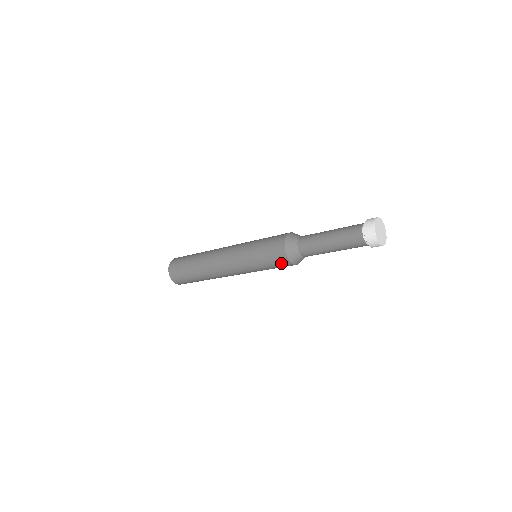
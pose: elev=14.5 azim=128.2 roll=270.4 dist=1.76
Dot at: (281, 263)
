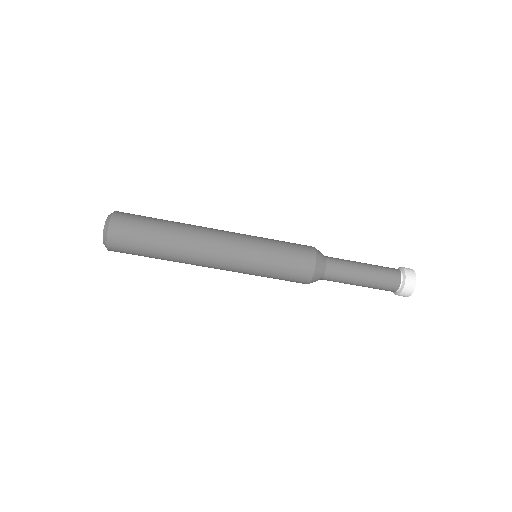
Dot at: (303, 251)
